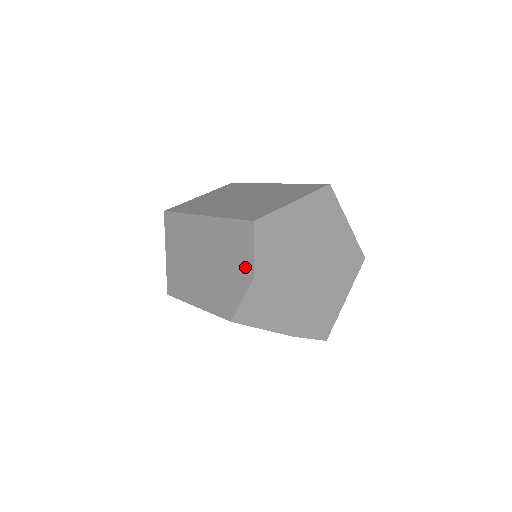
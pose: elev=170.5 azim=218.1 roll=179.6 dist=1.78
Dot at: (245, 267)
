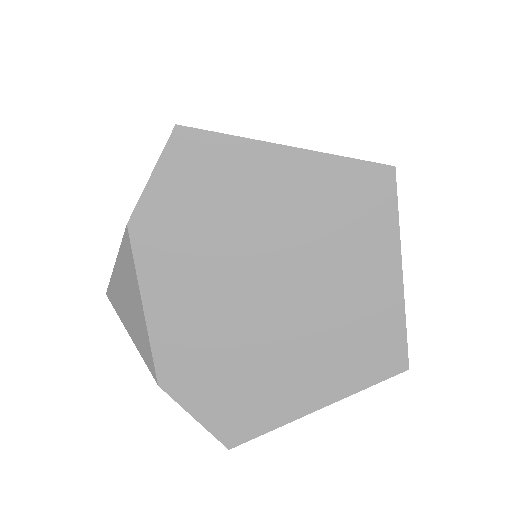
Dot at: occluded
